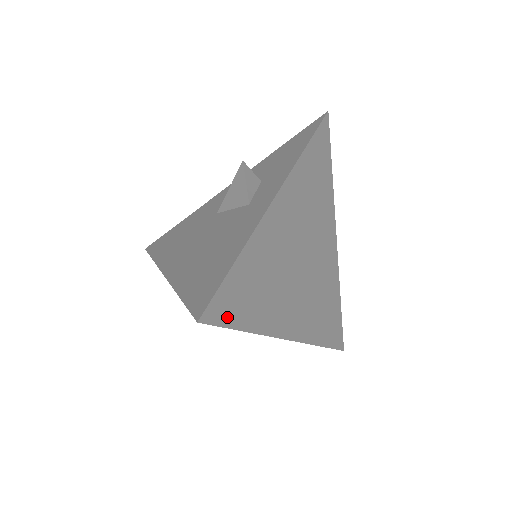
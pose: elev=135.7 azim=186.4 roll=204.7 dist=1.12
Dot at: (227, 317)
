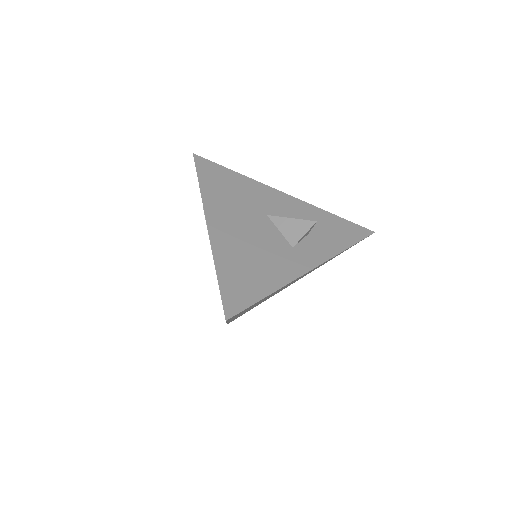
Dot at: occluded
